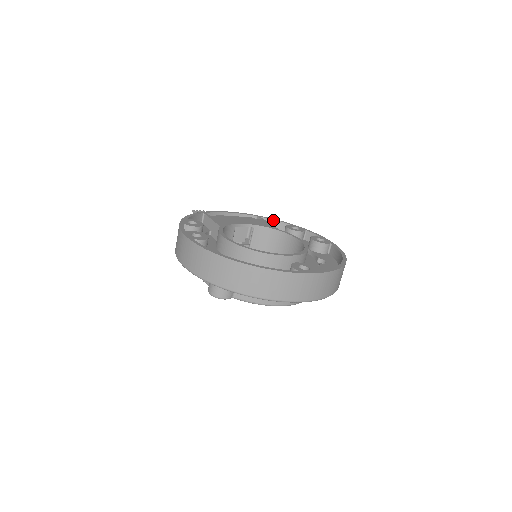
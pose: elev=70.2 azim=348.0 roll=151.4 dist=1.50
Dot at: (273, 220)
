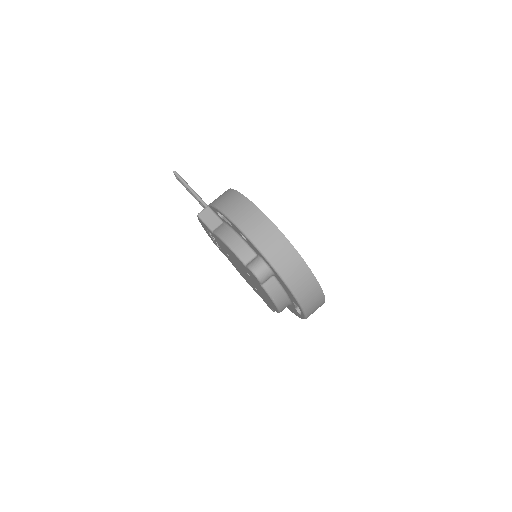
Dot at: occluded
